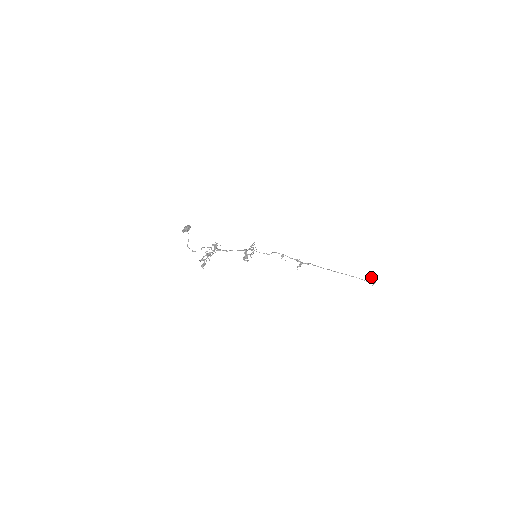
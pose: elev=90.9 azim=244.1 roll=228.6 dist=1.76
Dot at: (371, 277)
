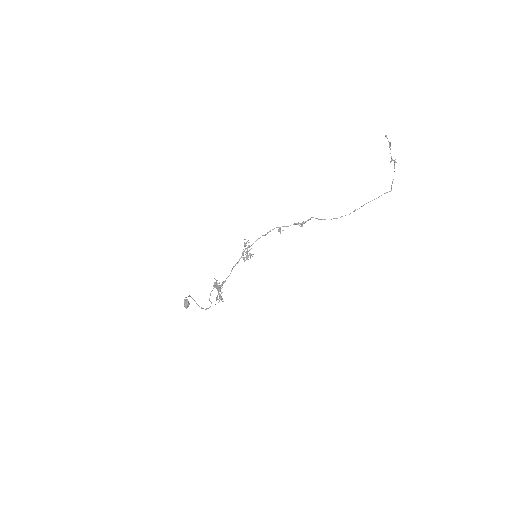
Dot at: (389, 147)
